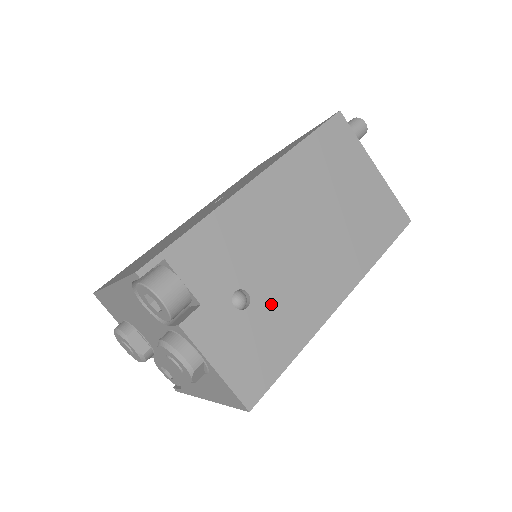
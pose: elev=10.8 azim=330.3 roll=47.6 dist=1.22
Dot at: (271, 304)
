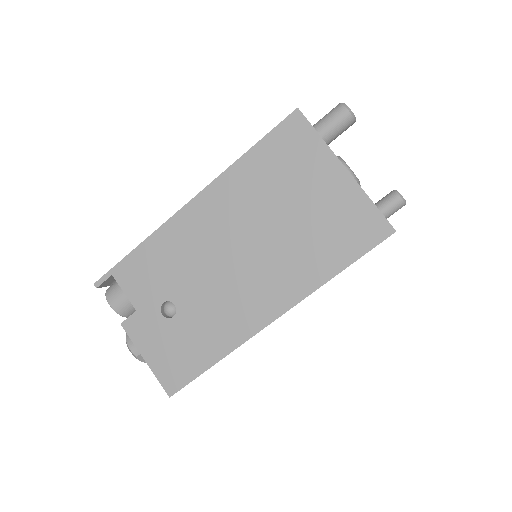
Dot at: (195, 316)
